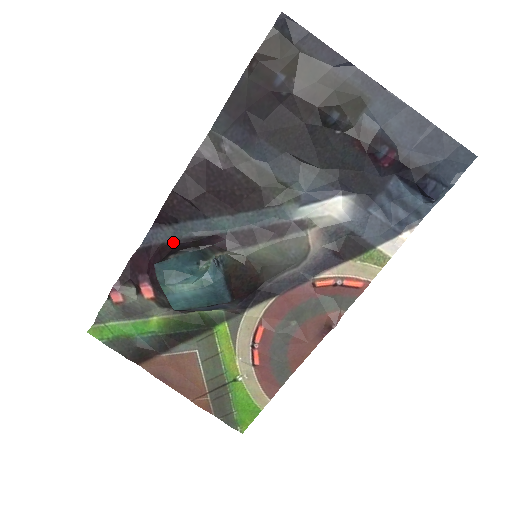
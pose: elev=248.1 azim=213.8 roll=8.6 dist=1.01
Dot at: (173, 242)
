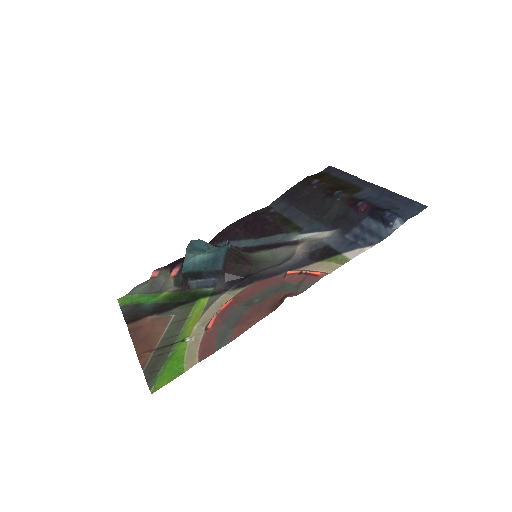
Dot at: occluded
